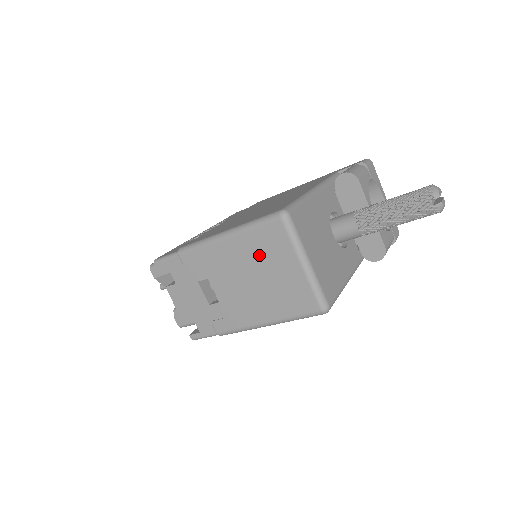
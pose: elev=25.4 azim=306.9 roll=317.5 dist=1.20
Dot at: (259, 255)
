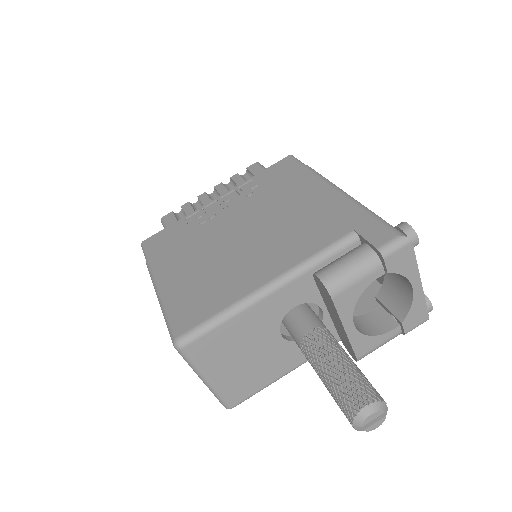
Dot at: occluded
